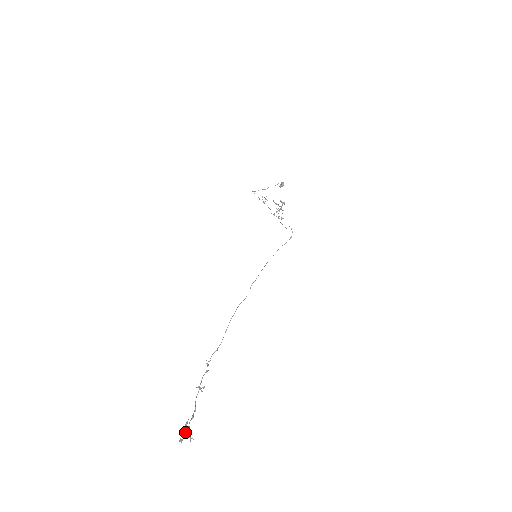
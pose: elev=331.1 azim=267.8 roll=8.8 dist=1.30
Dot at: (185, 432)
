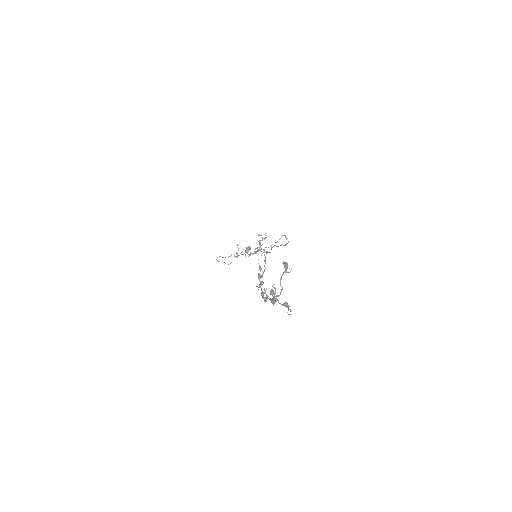
Dot at: (281, 278)
